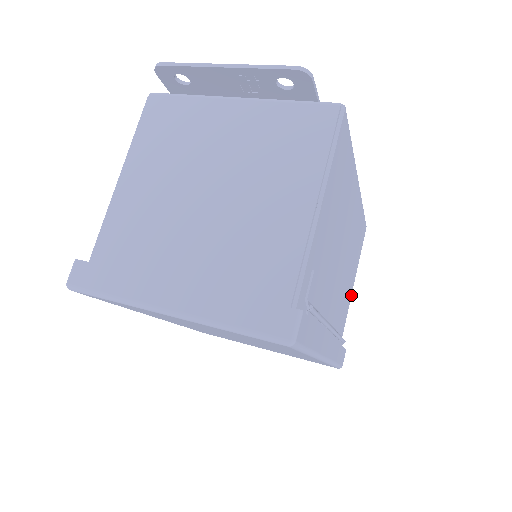
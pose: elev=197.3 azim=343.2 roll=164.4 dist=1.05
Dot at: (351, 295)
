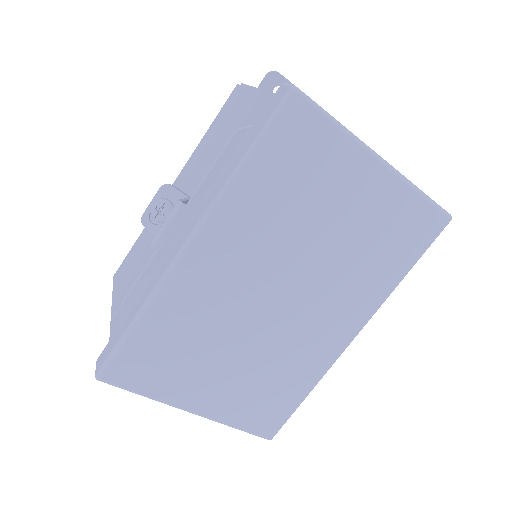
Dot at: occluded
